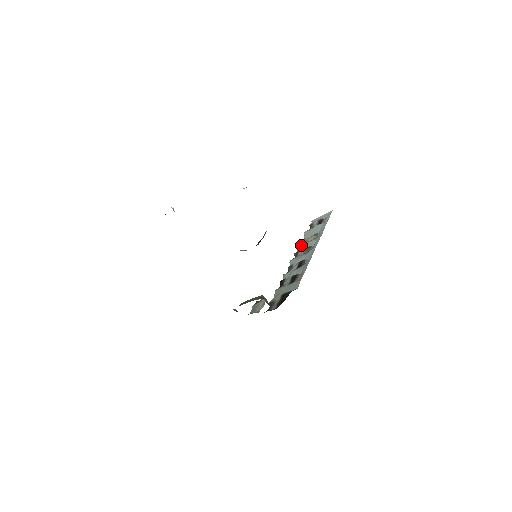
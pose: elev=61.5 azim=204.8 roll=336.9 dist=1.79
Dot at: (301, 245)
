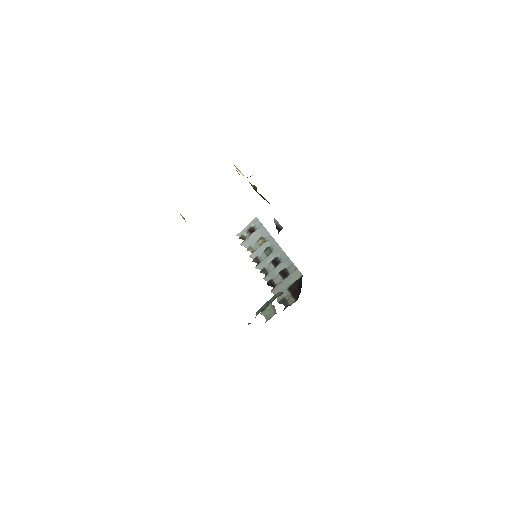
Dot at: (253, 252)
